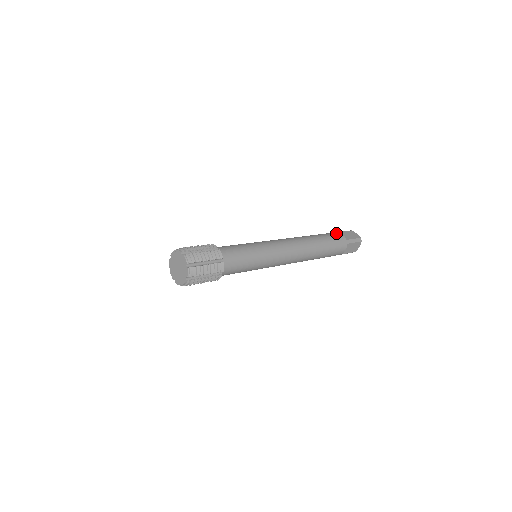
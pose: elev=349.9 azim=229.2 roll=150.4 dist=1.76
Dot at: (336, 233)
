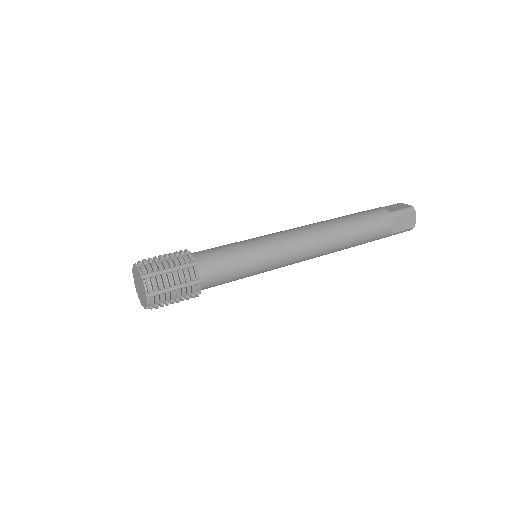
Dot at: (373, 209)
